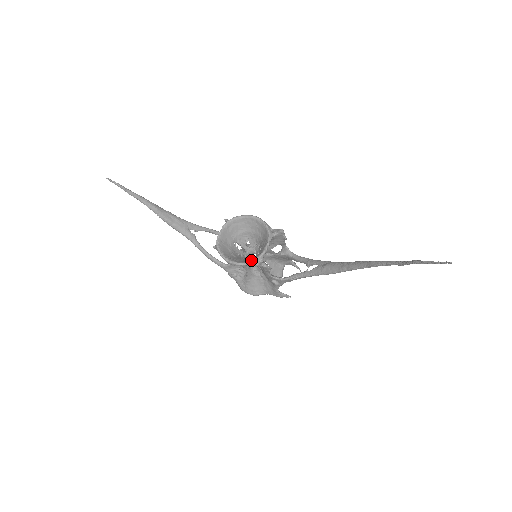
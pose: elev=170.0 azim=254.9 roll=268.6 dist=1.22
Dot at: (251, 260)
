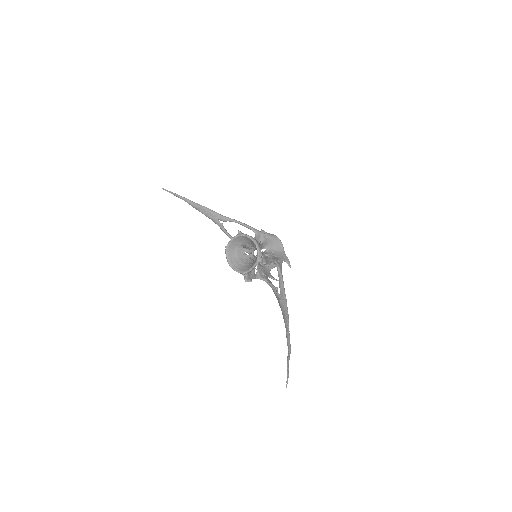
Dot at: (240, 272)
